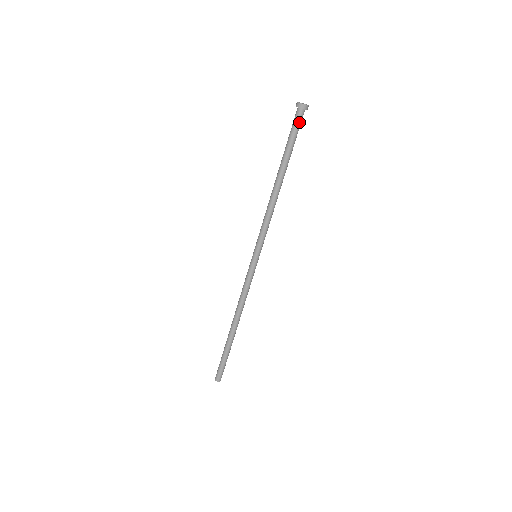
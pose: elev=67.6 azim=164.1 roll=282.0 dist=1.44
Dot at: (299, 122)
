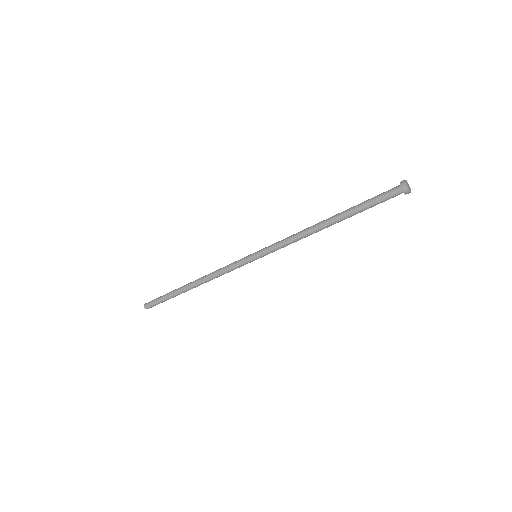
Dot at: occluded
